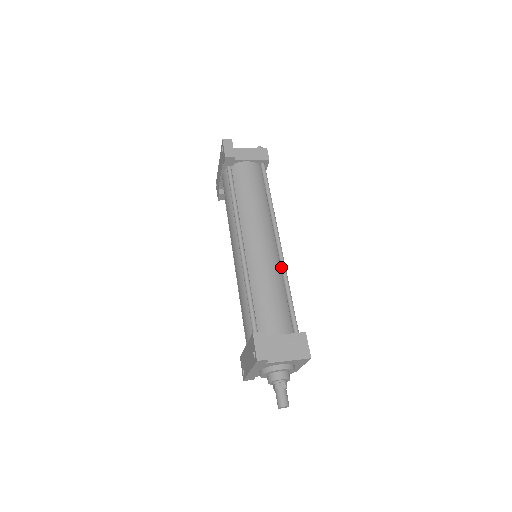
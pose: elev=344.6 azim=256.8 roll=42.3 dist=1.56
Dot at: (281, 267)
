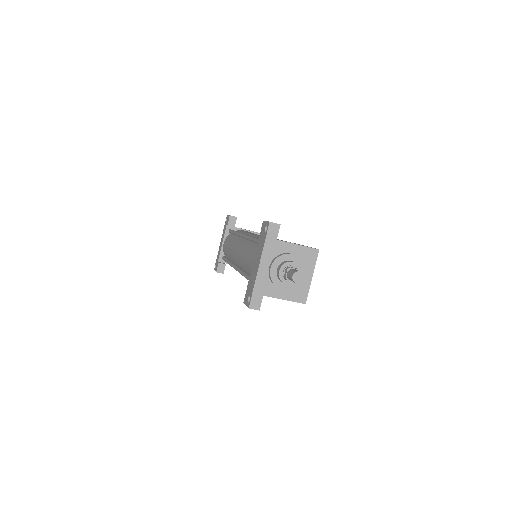
Dot at: occluded
